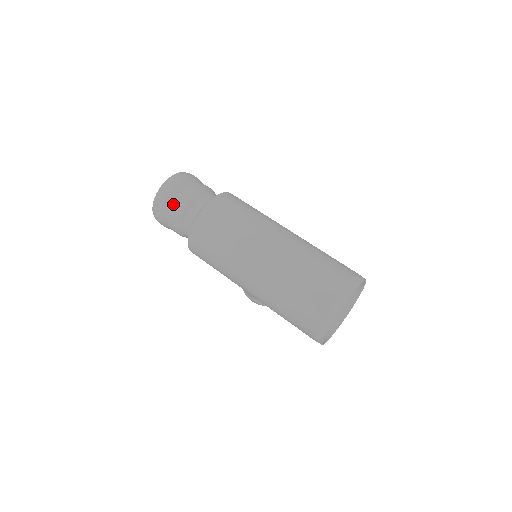
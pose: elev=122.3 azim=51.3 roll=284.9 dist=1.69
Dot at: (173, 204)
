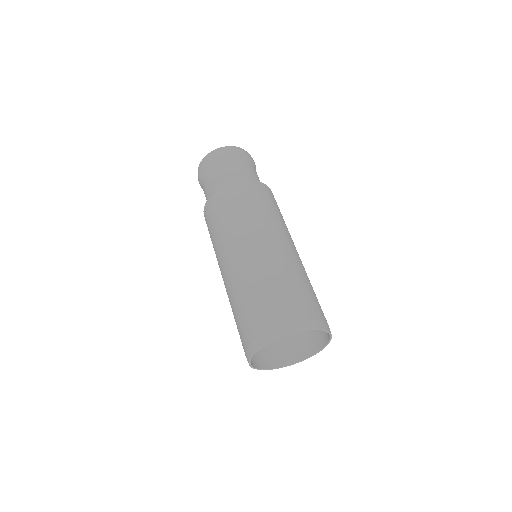
Dot at: (214, 168)
